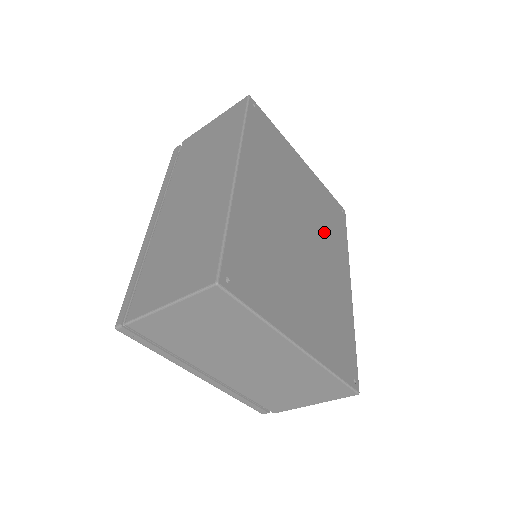
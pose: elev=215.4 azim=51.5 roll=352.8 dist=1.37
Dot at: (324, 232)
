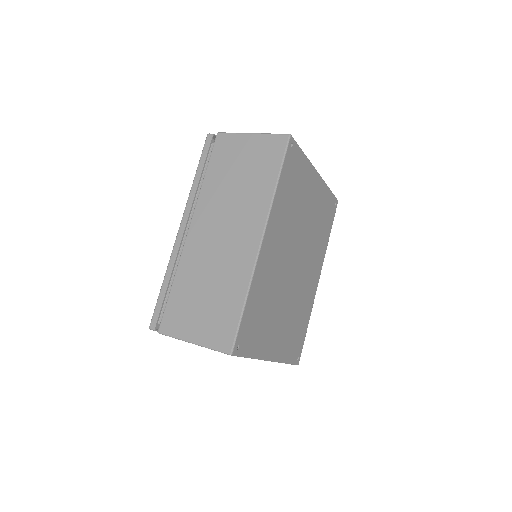
Dot at: (314, 243)
